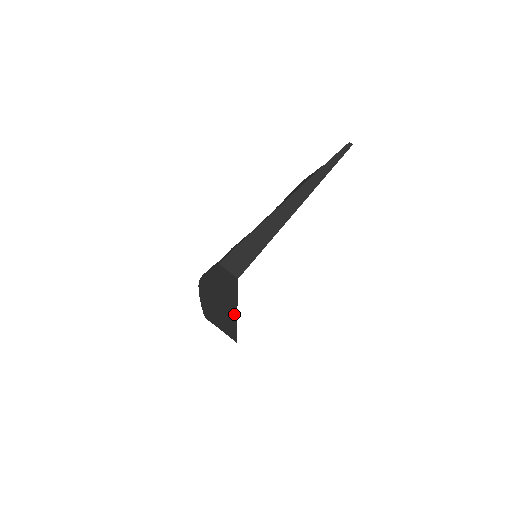
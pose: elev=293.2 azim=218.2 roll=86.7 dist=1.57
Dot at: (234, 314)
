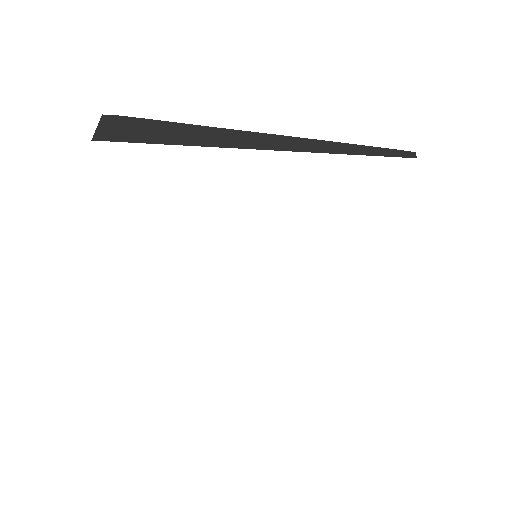
Dot at: occluded
